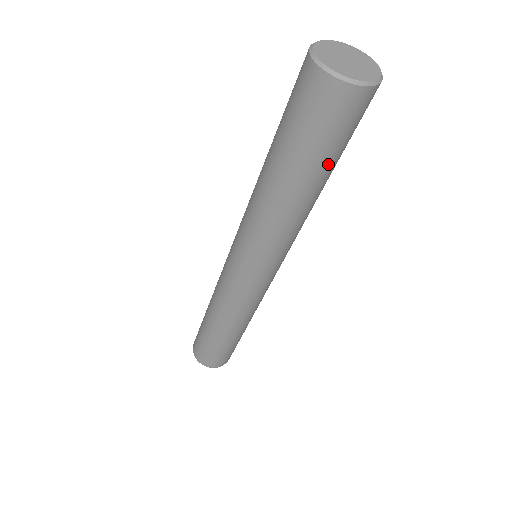
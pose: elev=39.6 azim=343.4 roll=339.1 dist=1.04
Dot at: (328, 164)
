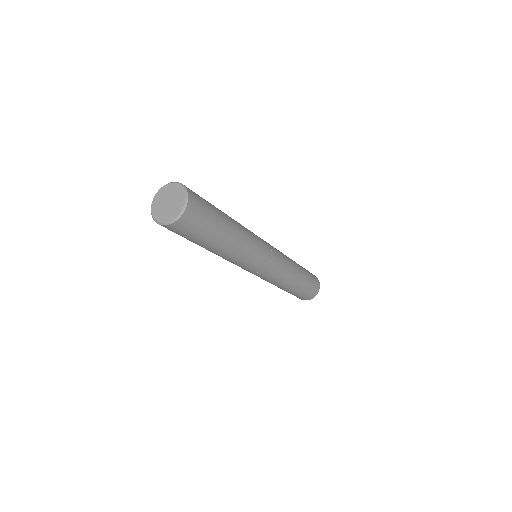
Dot at: (197, 243)
